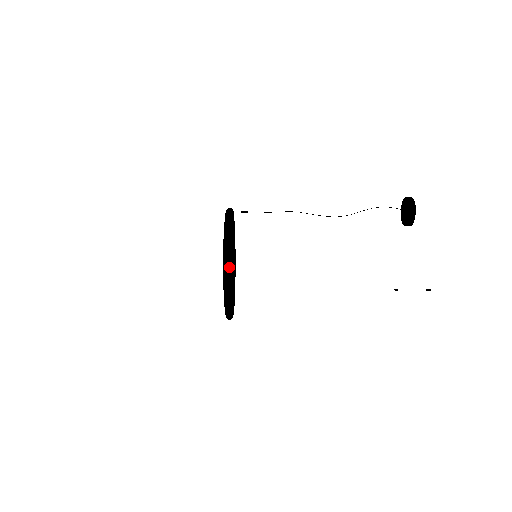
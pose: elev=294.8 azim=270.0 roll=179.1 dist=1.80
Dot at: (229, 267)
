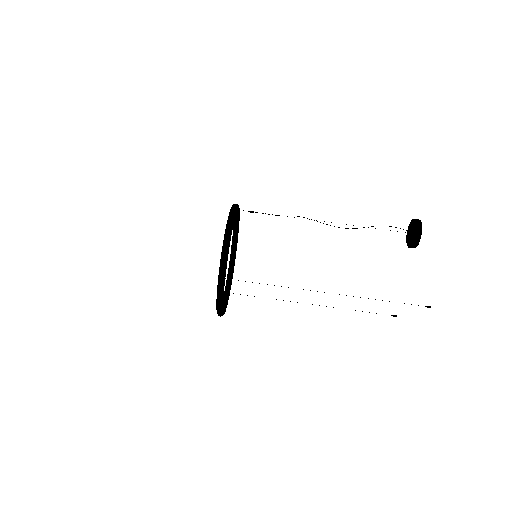
Dot at: (227, 254)
